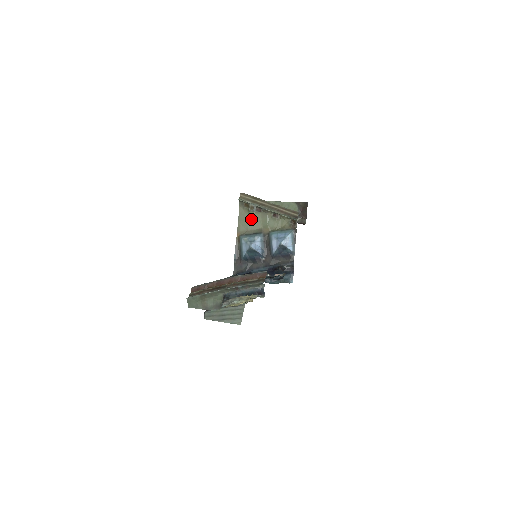
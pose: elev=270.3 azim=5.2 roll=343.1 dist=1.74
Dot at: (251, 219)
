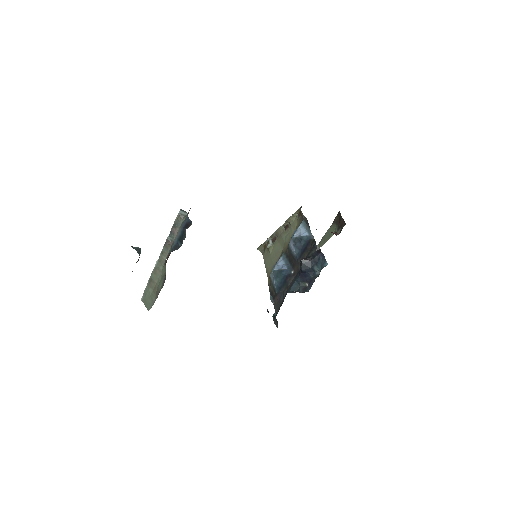
Dot at: (273, 254)
